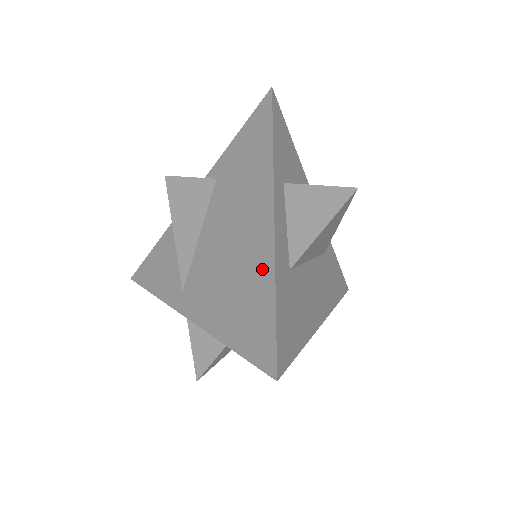
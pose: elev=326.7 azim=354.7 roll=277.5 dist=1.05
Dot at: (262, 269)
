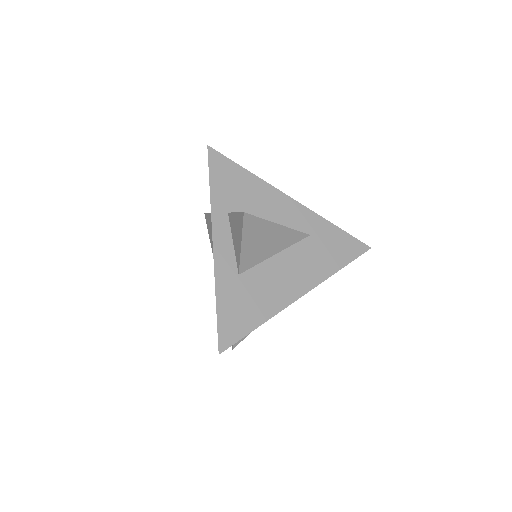
Dot at: occluded
